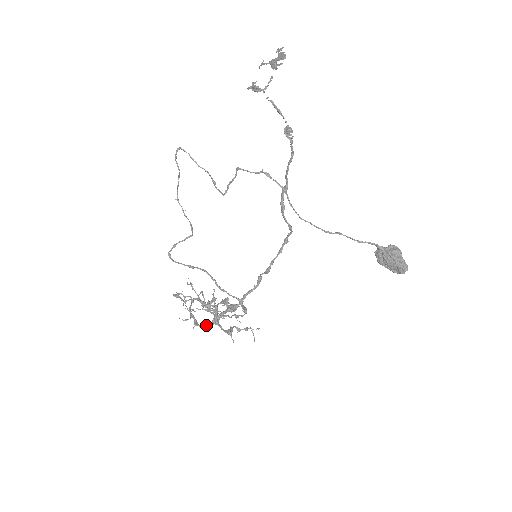
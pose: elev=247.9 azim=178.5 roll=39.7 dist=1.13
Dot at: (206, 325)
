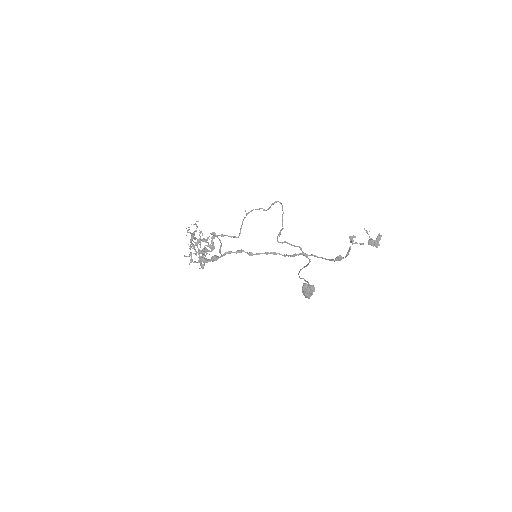
Dot at: (195, 262)
